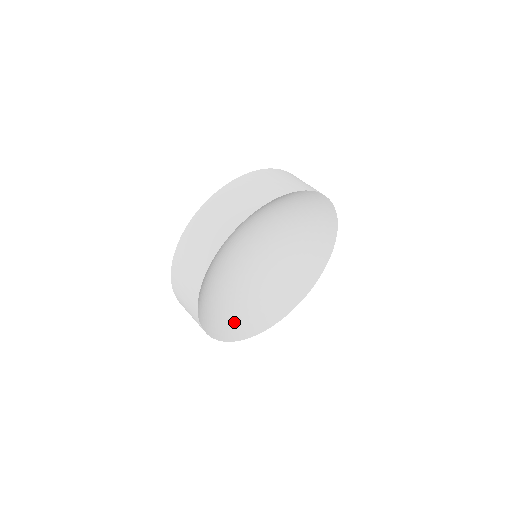
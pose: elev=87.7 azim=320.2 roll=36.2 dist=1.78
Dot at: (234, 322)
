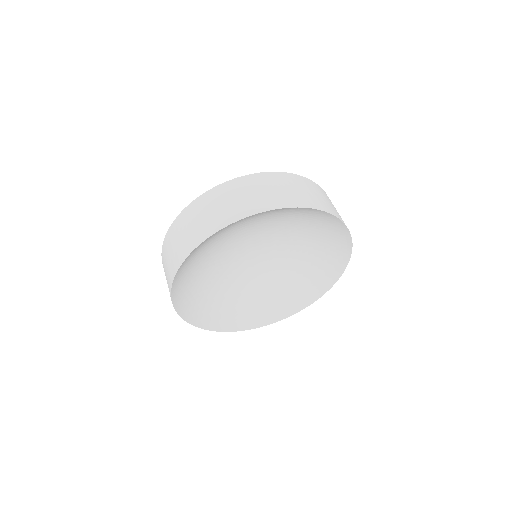
Dot at: (202, 307)
